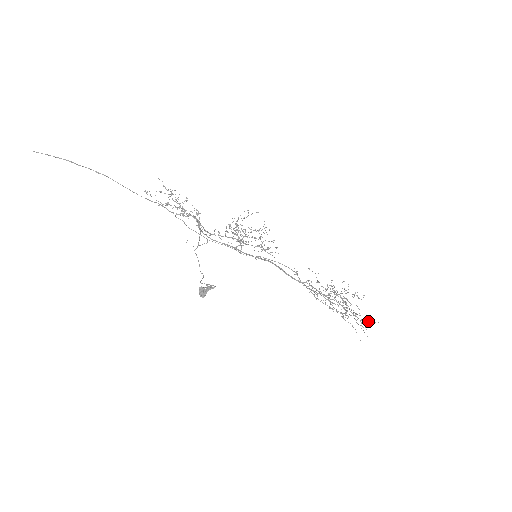
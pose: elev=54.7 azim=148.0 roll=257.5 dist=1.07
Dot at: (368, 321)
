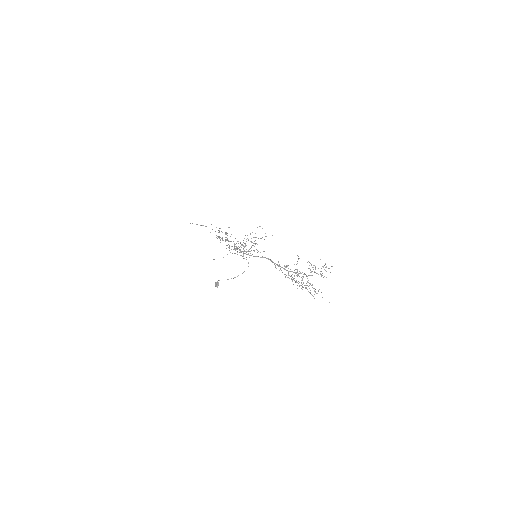
Dot at: (315, 289)
